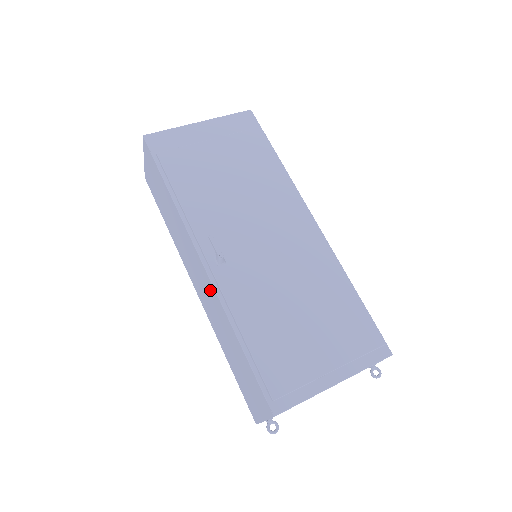
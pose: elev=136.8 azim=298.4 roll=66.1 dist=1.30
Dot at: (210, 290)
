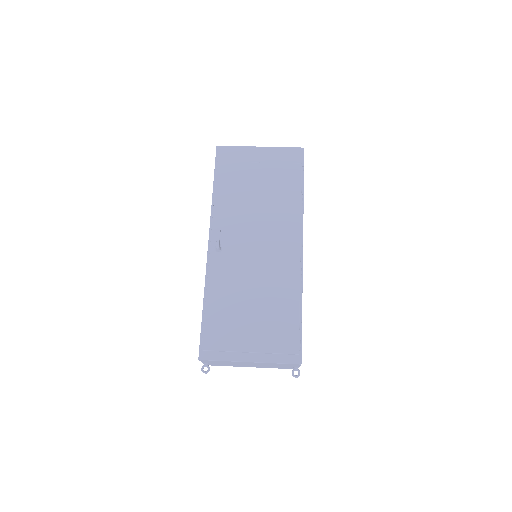
Dot at: occluded
